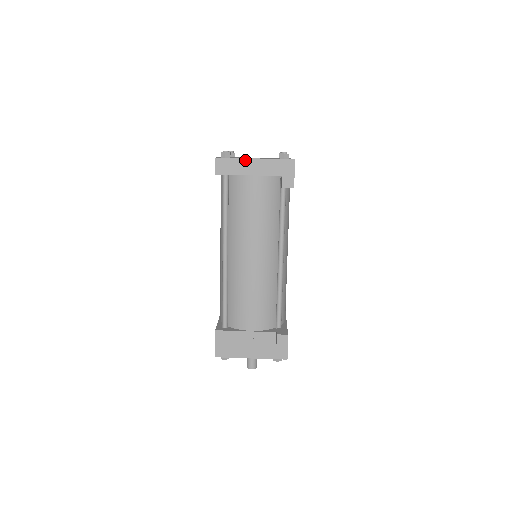
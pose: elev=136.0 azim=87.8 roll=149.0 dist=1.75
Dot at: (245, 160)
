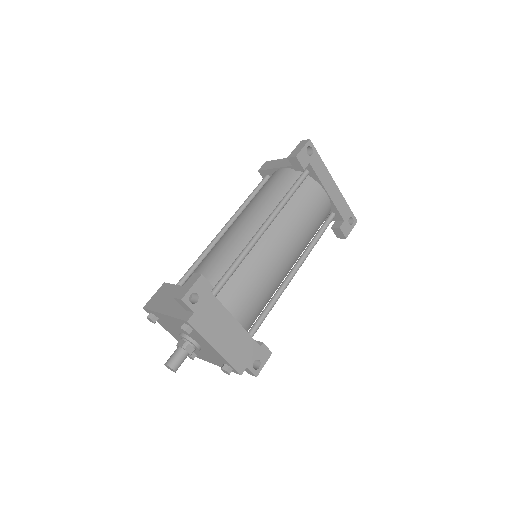
Dot at: (283, 159)
